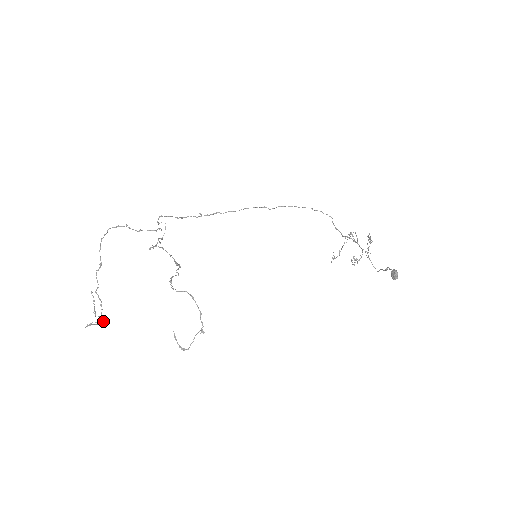
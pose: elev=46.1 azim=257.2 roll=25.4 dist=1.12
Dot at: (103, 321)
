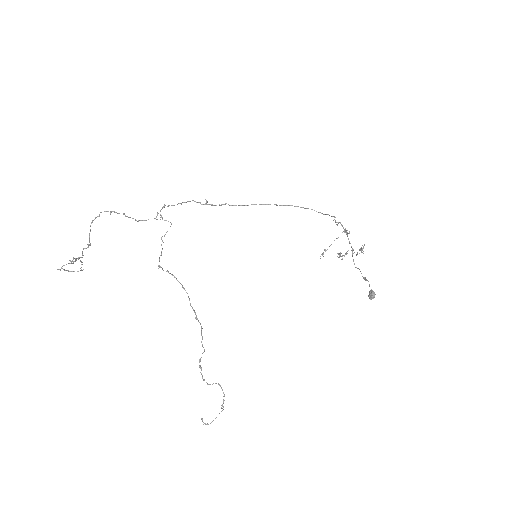
Dot at: (76, 260)
